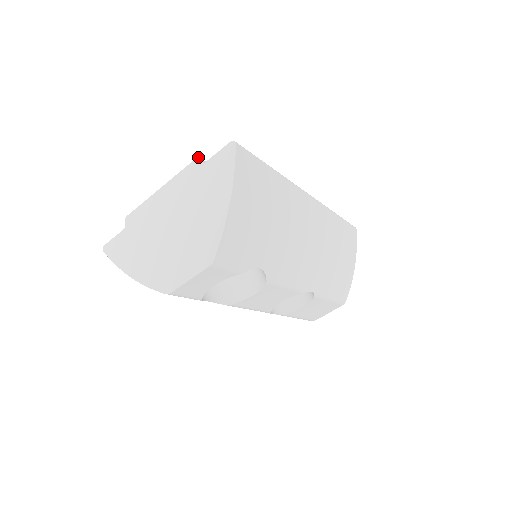
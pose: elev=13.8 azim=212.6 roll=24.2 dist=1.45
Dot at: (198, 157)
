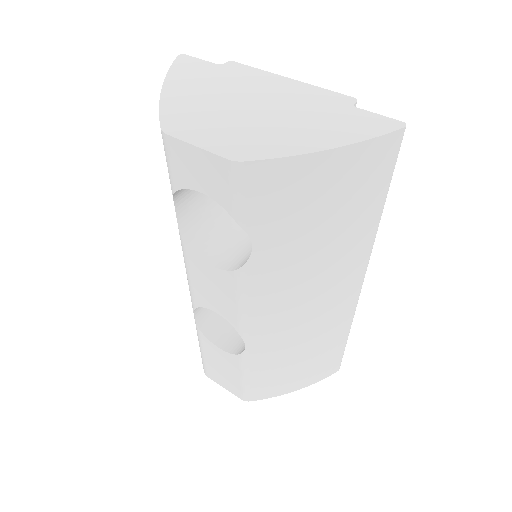
Dot at: occluded
